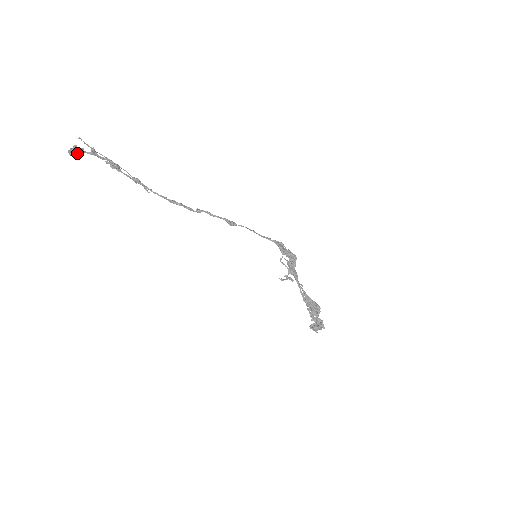
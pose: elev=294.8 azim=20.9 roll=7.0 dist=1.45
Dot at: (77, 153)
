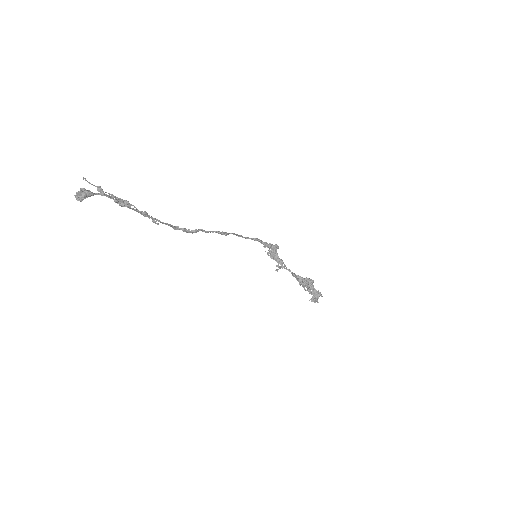
Dot at: (86, 197)
